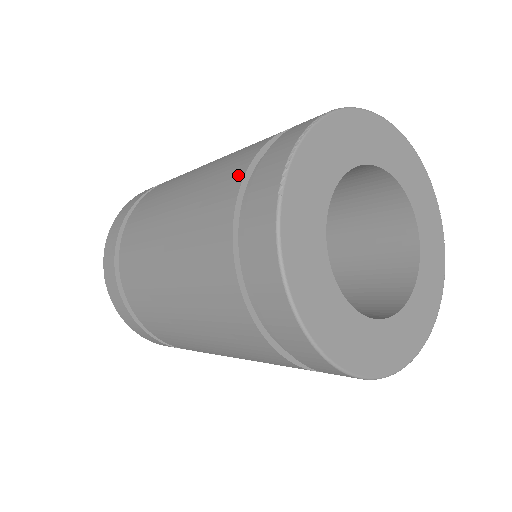
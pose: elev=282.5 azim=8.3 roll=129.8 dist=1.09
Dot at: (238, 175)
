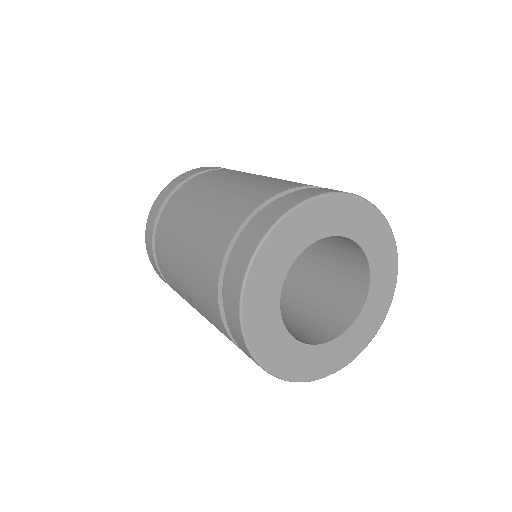
Dot at: occluded
